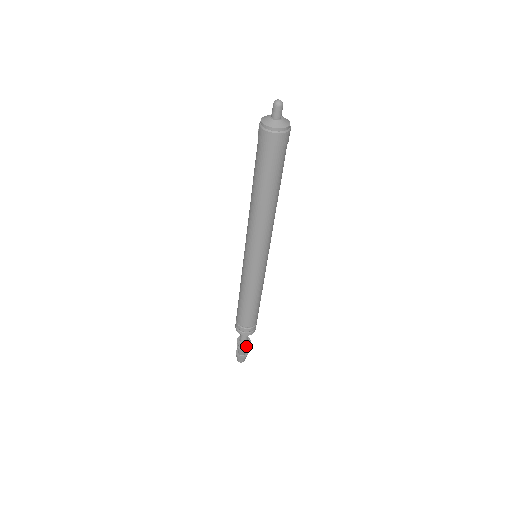
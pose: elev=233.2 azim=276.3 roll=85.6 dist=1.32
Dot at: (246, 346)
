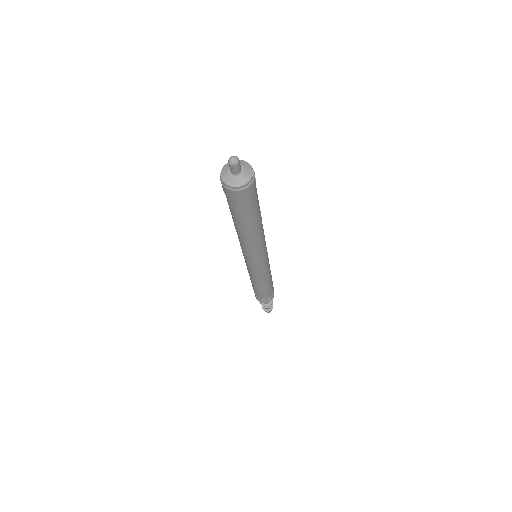
Dot at: occluded
